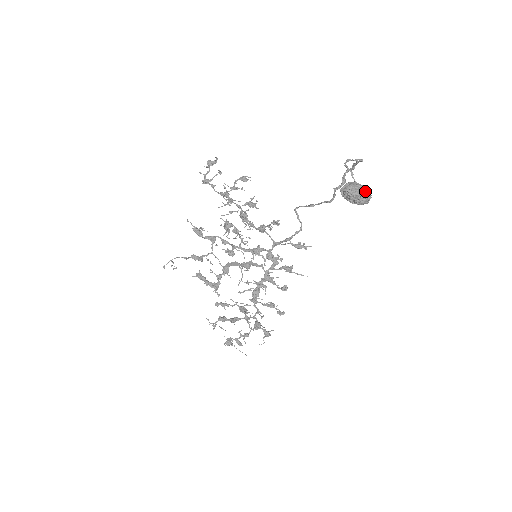
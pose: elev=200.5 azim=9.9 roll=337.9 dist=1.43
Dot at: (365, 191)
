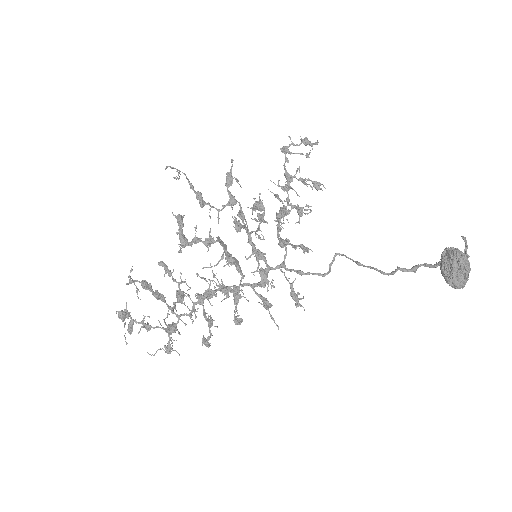
Dot at: occluded
